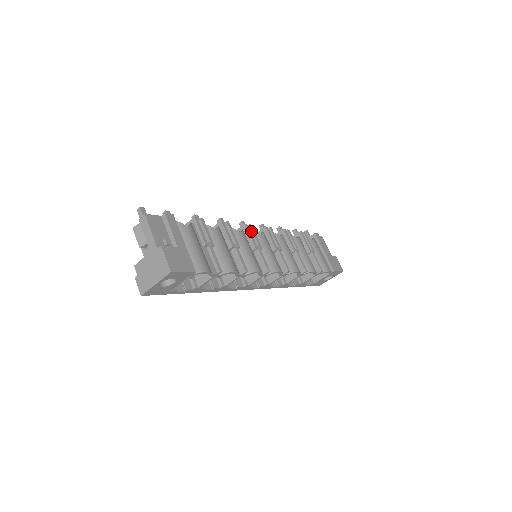
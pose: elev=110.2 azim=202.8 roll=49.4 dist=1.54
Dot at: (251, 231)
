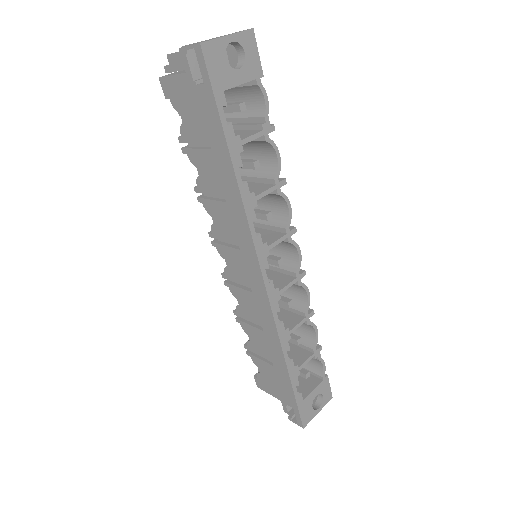
Dot at: occluded
